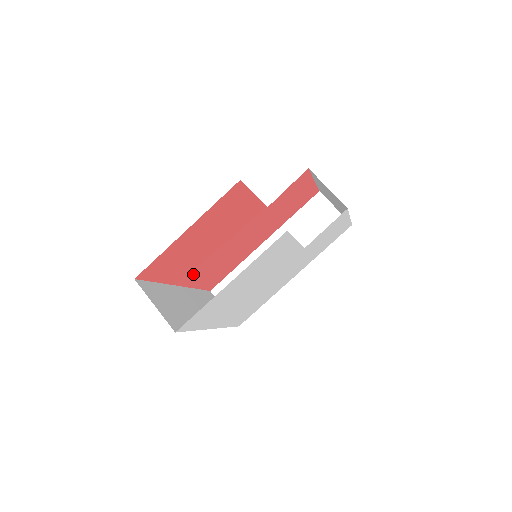
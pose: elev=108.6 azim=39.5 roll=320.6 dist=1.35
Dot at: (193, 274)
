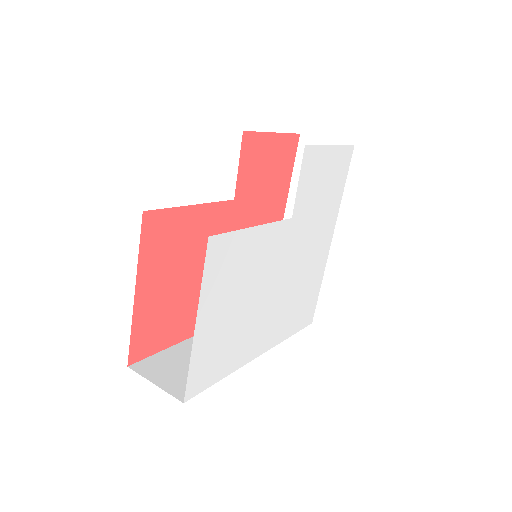
Dot at: occluded
